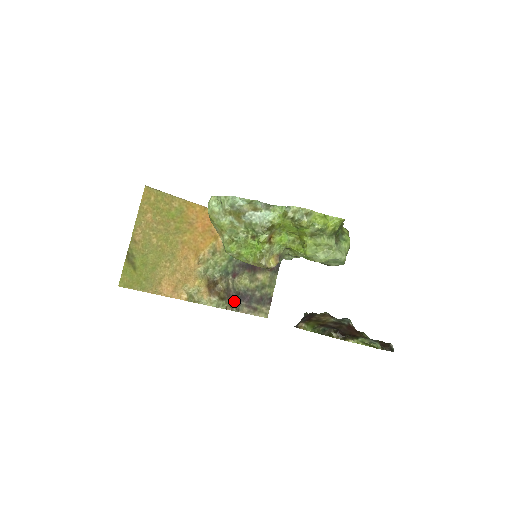
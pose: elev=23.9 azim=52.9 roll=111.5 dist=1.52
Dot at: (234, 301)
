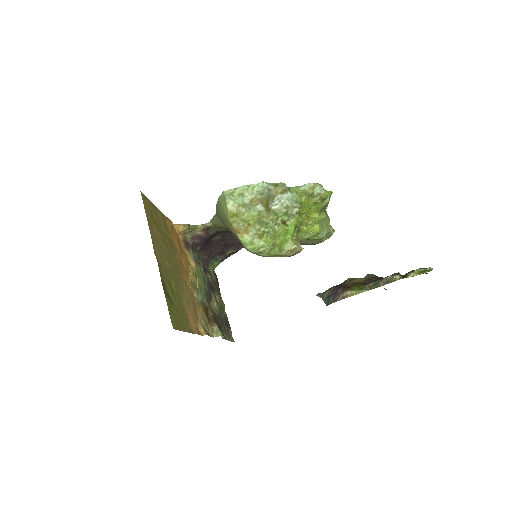
Dot at: (221, 327)
